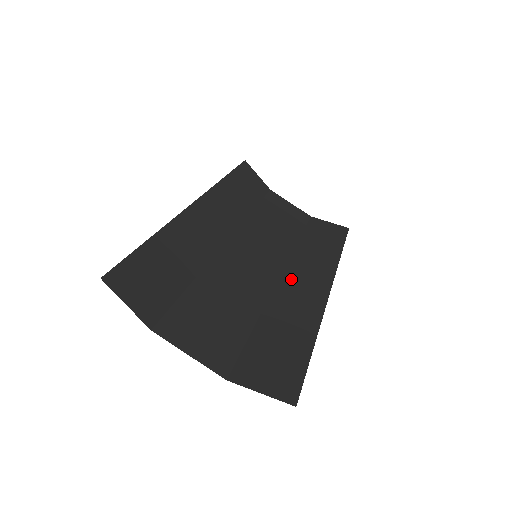
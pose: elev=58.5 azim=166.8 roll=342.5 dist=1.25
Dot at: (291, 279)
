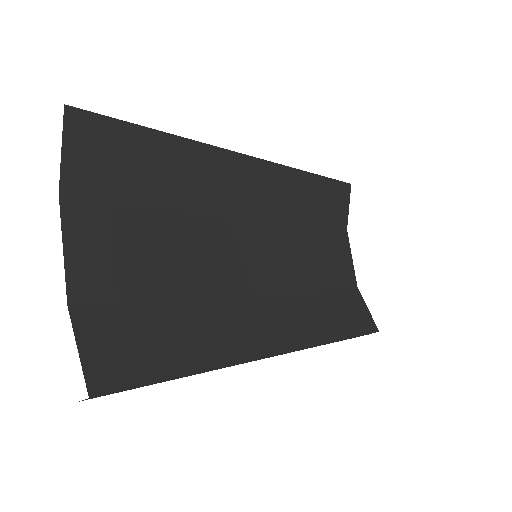
Dot at: (262, 306)
